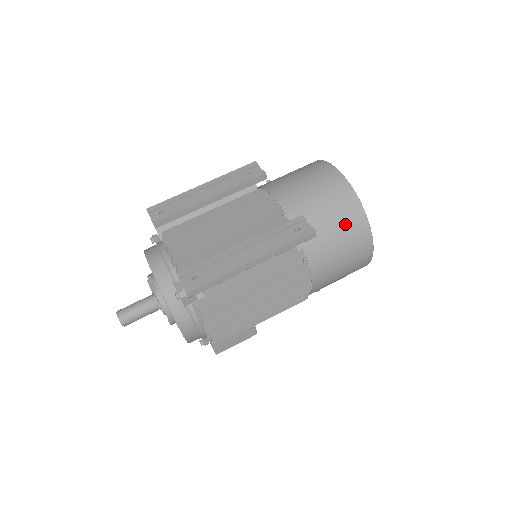
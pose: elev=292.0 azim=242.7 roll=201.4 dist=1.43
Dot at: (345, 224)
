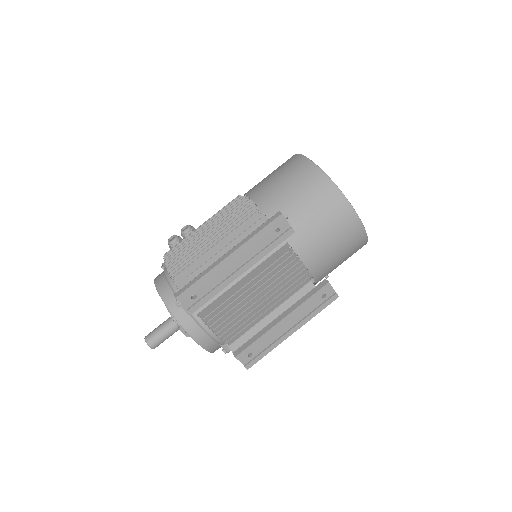
Dot at: occluded
